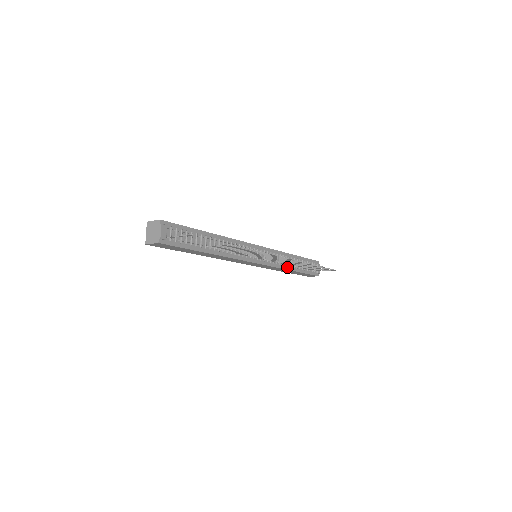
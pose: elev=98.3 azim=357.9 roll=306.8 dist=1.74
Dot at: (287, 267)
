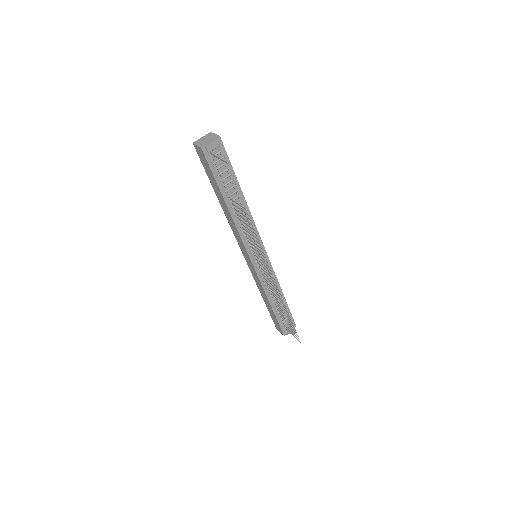
Dot at: (269, 295)
